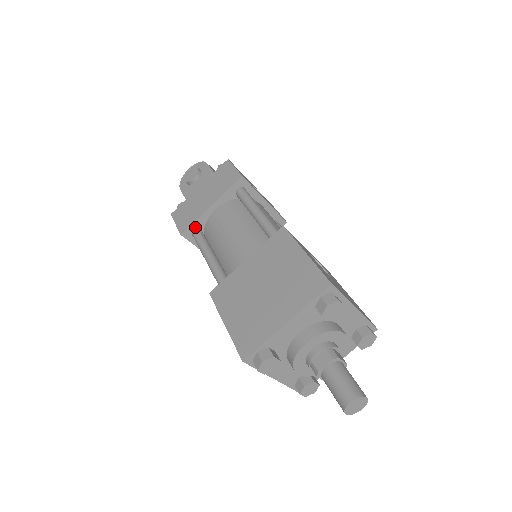
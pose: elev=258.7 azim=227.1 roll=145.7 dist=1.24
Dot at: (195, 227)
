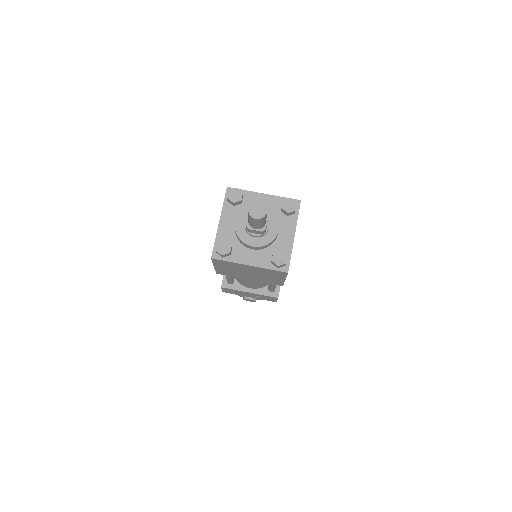
Dot at: occluded
